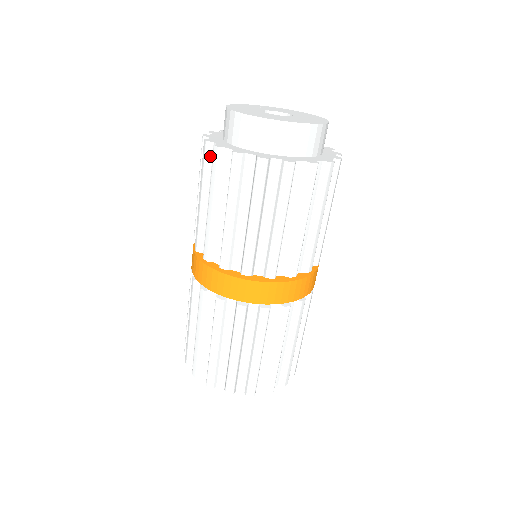
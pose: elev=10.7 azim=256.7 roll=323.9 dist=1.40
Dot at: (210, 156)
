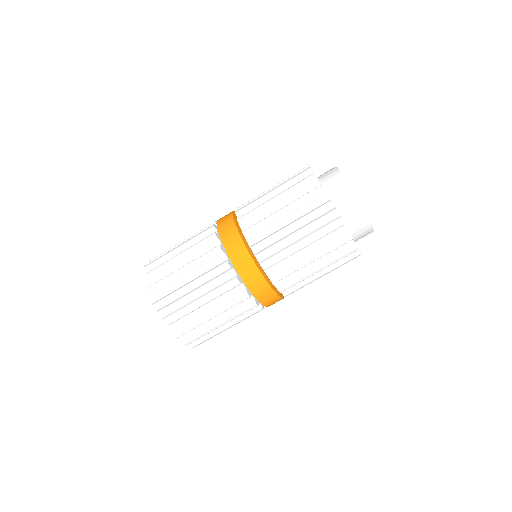
Dot at: (309, 185)
